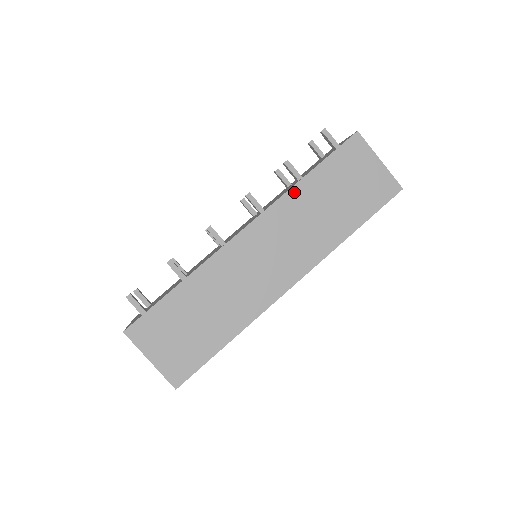
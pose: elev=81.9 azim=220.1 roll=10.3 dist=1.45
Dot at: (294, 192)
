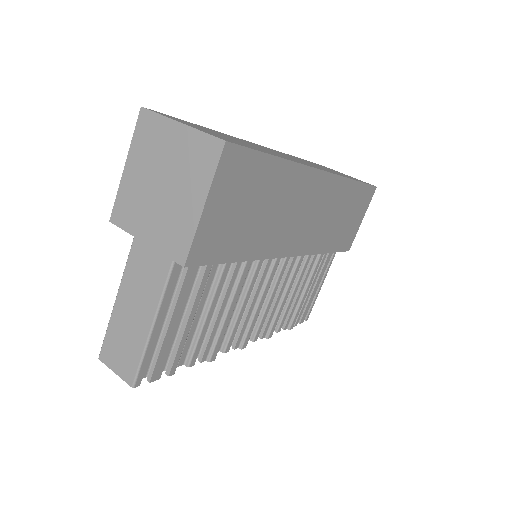
Dot at: (293, 156)
